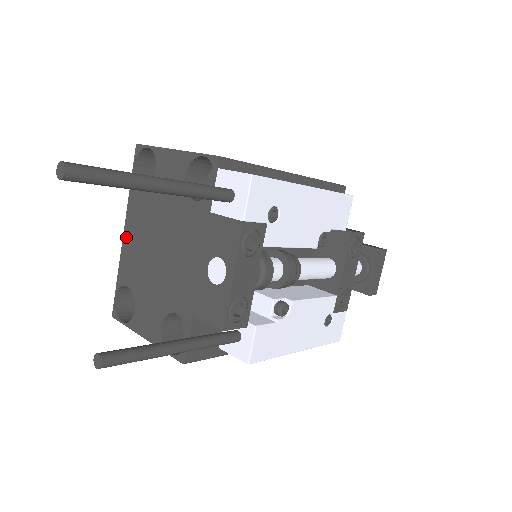
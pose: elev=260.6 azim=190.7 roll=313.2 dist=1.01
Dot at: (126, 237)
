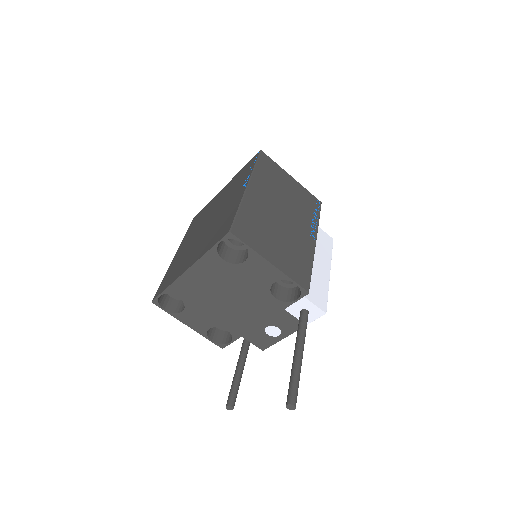
Dot at: (189, 274)
